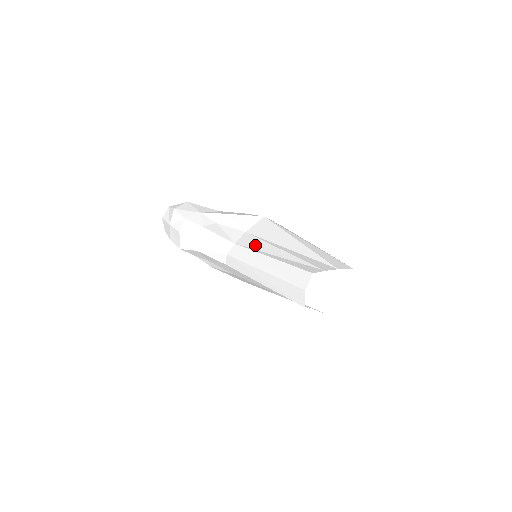
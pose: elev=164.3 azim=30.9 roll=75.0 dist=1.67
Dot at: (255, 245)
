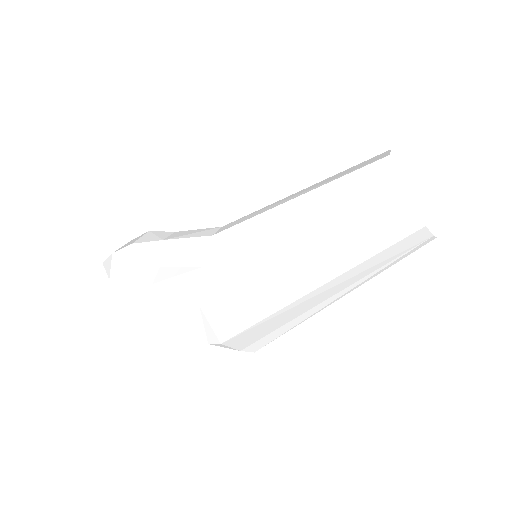
Dot at: occluded
